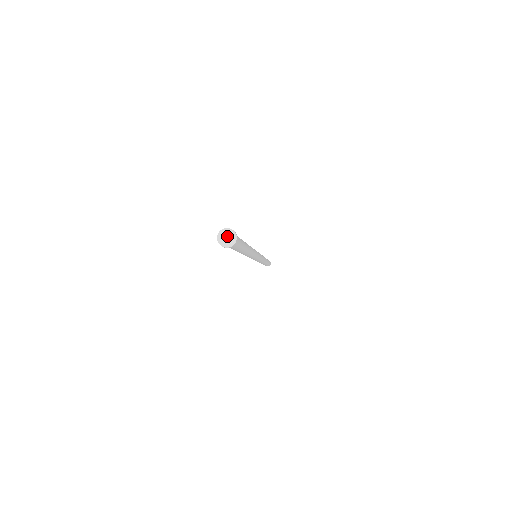
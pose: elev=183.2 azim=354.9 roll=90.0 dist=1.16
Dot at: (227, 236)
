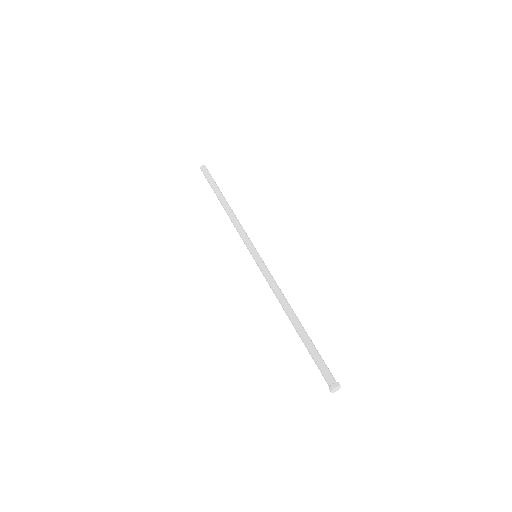
Dot at: (336, 389)
